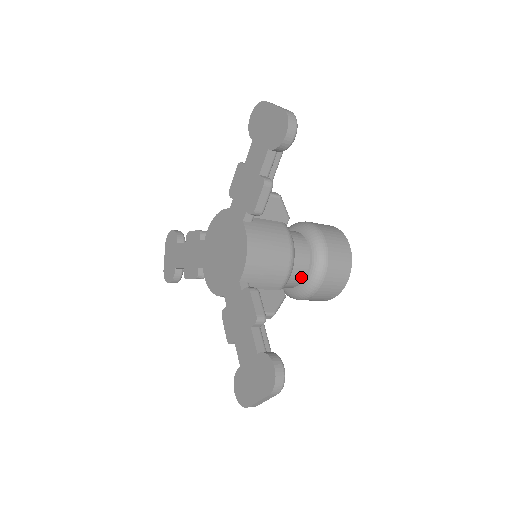
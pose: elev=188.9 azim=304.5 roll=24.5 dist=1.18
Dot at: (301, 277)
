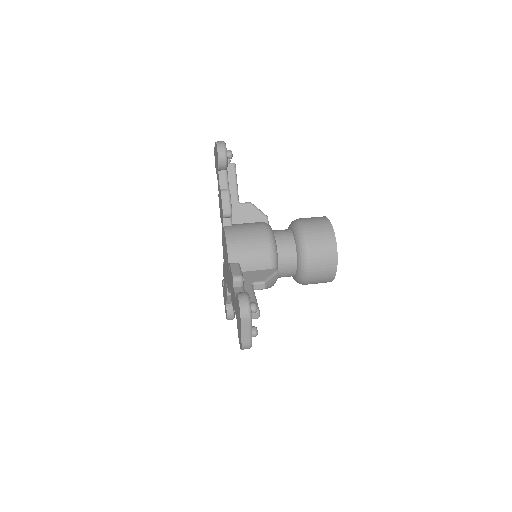
Dot at: occluded
